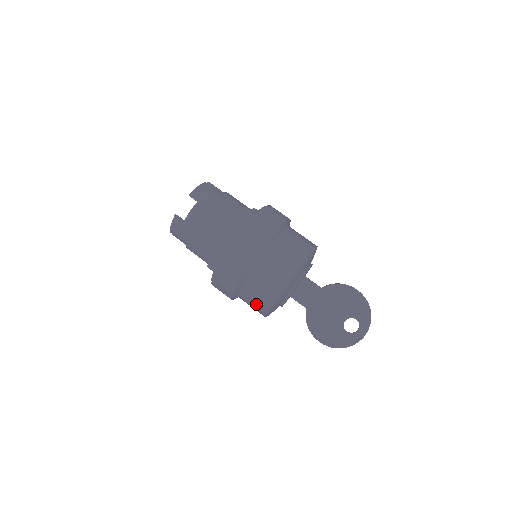
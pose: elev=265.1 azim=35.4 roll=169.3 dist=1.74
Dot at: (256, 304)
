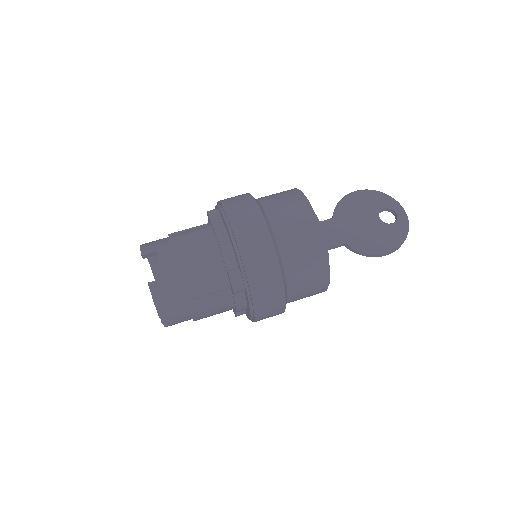
Dot at: (311, 270)
